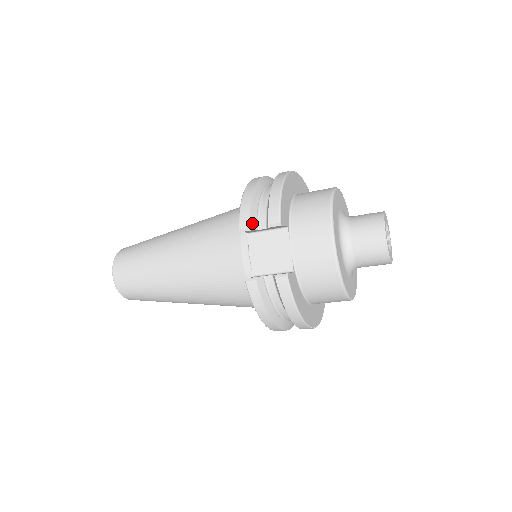
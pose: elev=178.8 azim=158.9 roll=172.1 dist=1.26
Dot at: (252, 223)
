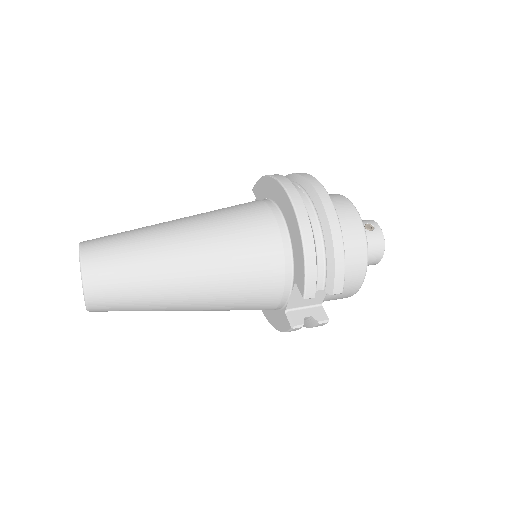
Dot at: occluded
